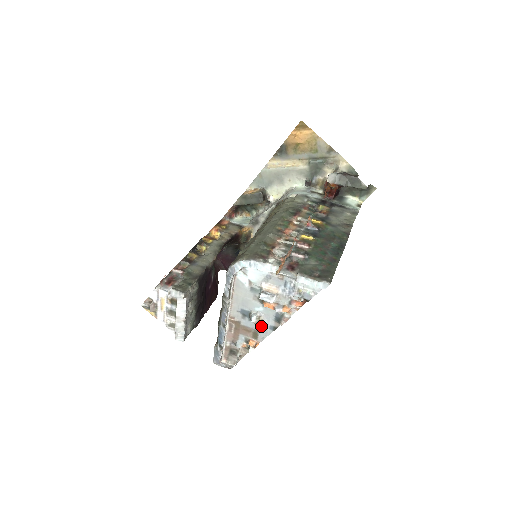
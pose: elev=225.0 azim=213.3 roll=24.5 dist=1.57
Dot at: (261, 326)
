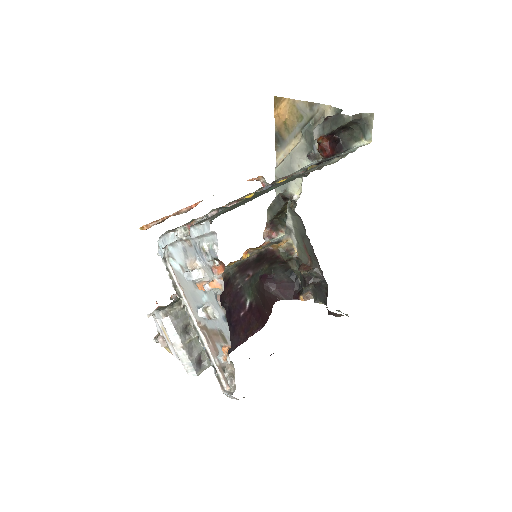
Dot at: (219, 322)
